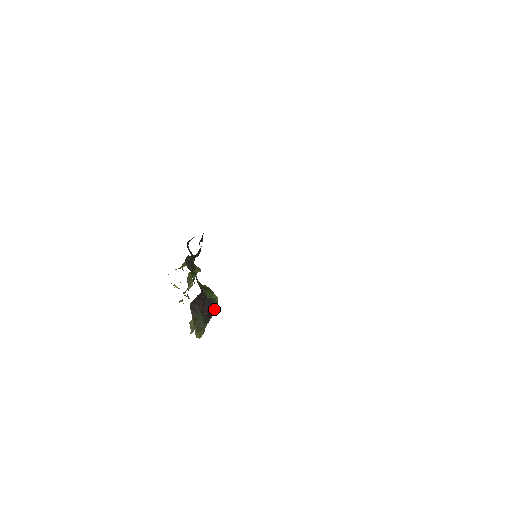
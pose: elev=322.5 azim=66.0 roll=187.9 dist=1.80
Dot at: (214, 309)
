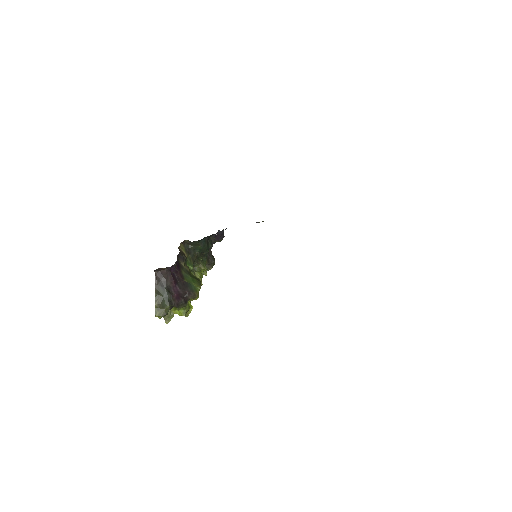
Dot at: (190, 297)
